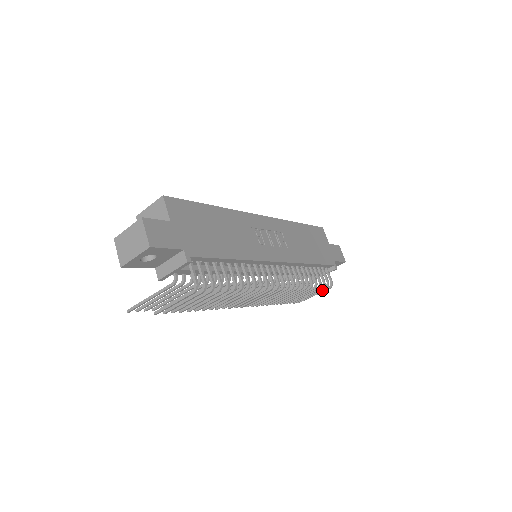
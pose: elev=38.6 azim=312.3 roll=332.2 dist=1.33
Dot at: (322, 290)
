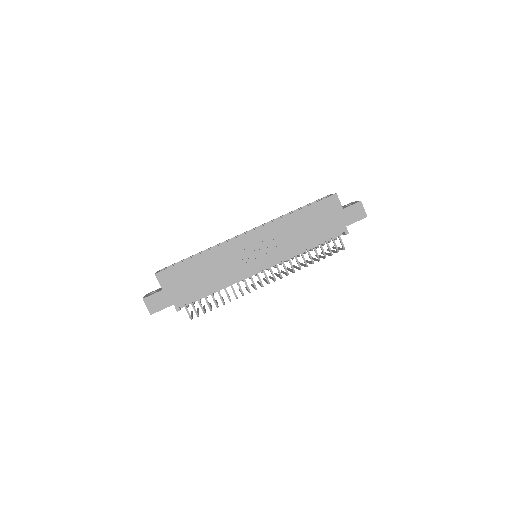
Dot at: (336, 252)
